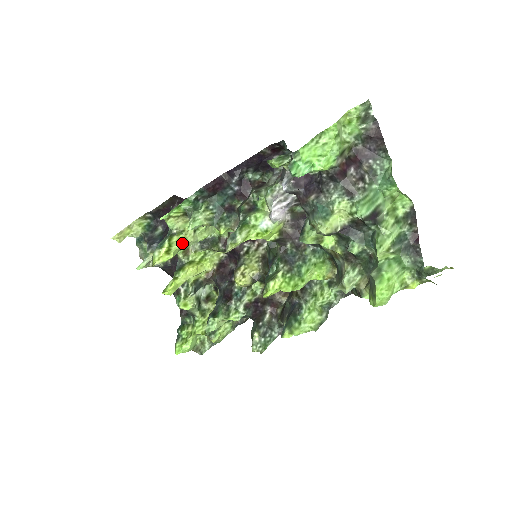
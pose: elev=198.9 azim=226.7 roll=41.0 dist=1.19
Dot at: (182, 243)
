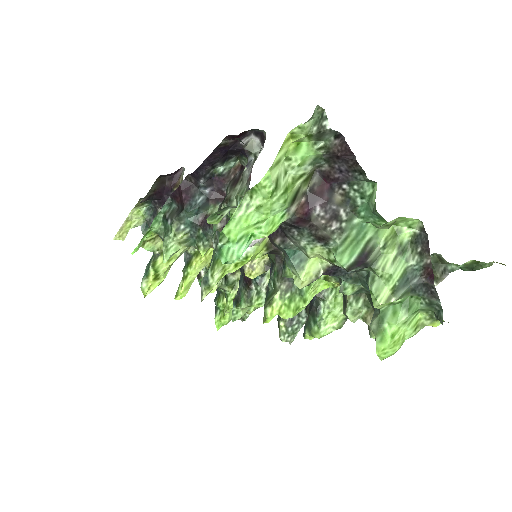
Dot at: (170, 261)
